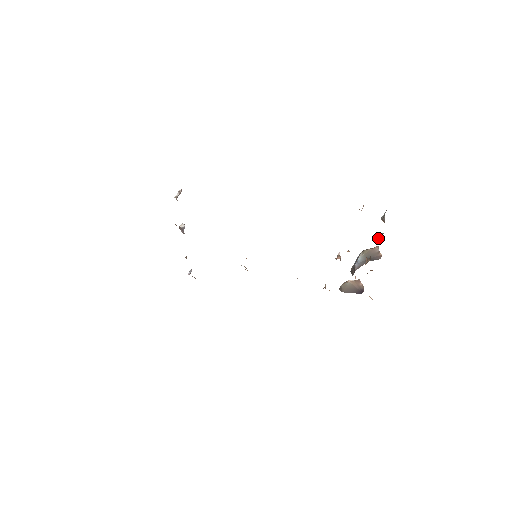
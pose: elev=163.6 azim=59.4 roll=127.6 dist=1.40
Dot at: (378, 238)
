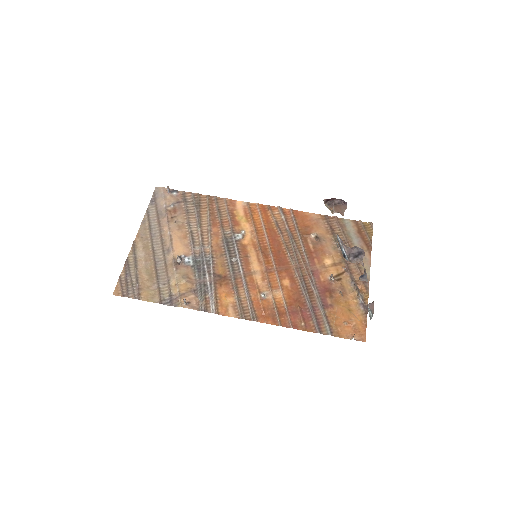
Dot at: (363, 276)
